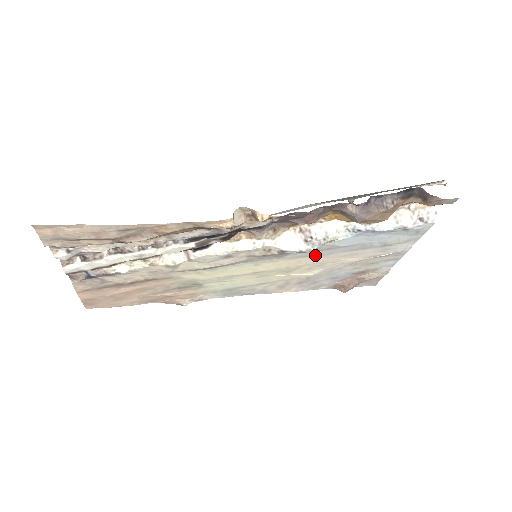
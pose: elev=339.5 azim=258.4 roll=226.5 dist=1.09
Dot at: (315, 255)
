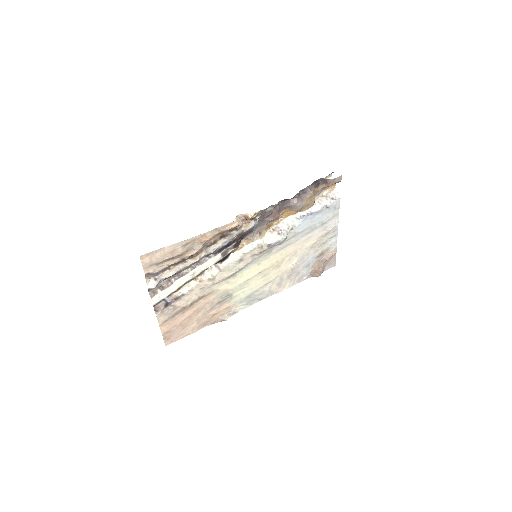
Dot at: (288, 245)
